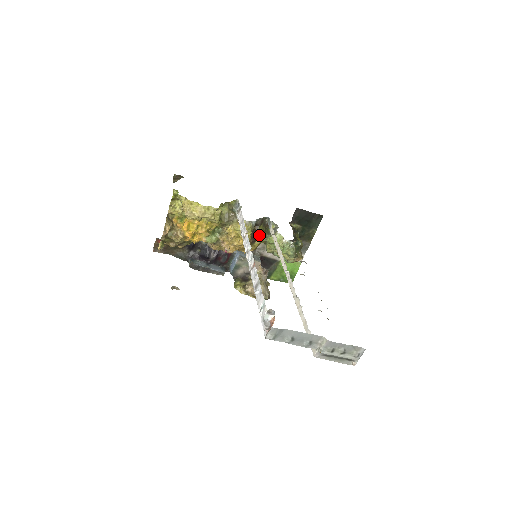
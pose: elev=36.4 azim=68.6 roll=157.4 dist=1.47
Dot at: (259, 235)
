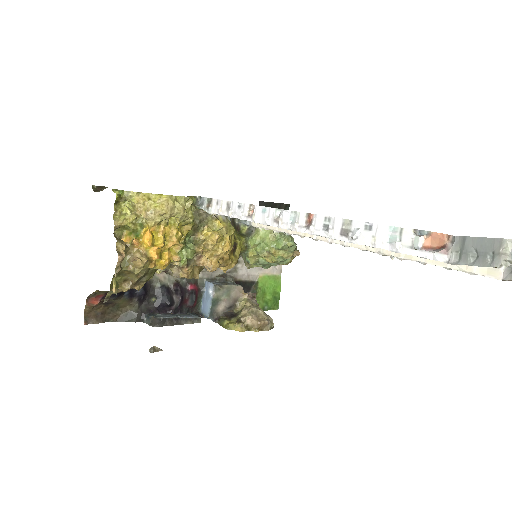
Dot at: (237, 239)
